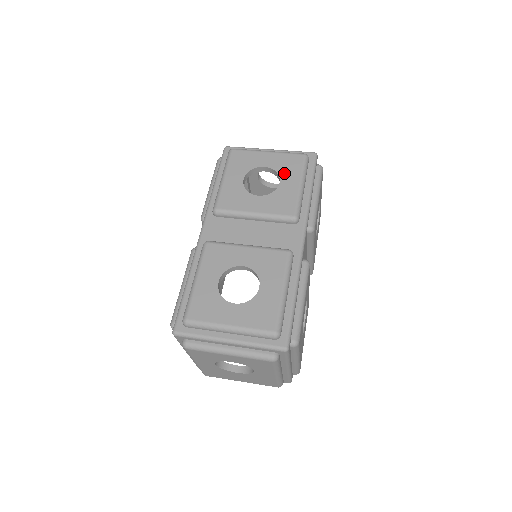
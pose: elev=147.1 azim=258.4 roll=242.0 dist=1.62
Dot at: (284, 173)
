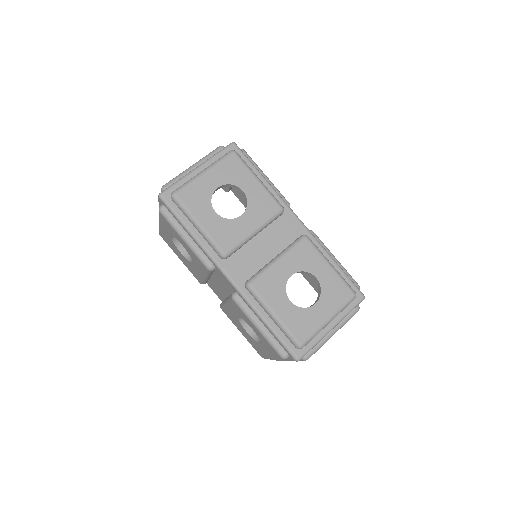
Dot at: (237, 181)
